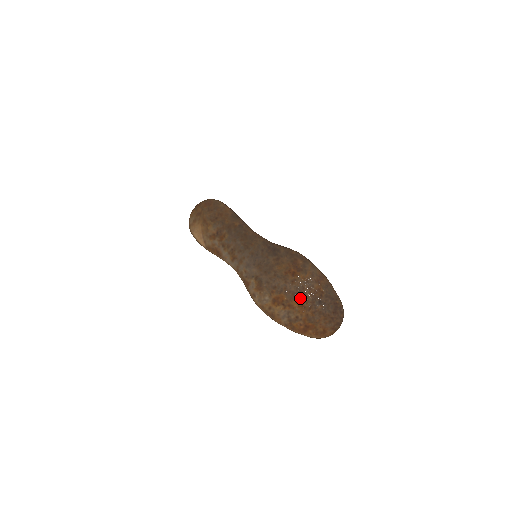
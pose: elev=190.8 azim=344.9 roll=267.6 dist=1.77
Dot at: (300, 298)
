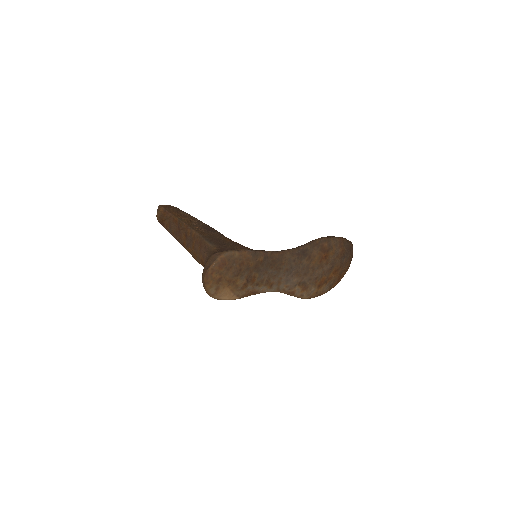
Dot at: (334, 268)
